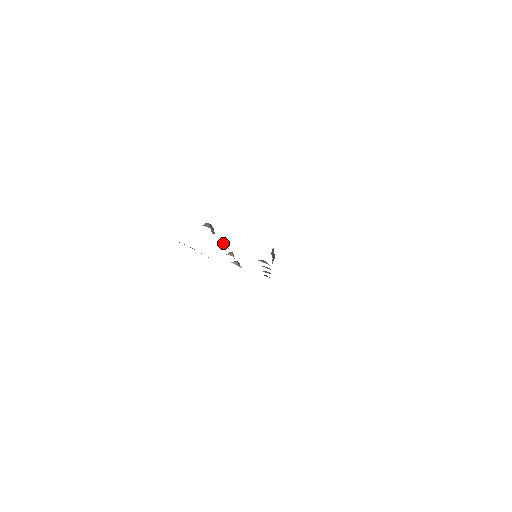
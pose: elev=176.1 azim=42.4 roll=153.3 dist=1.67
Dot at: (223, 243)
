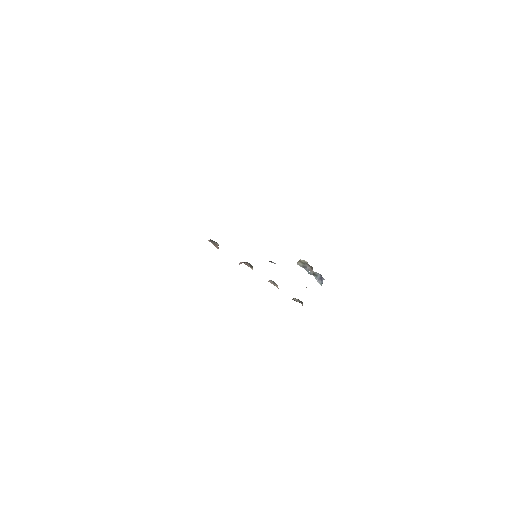
Dot at: (241, 262)
